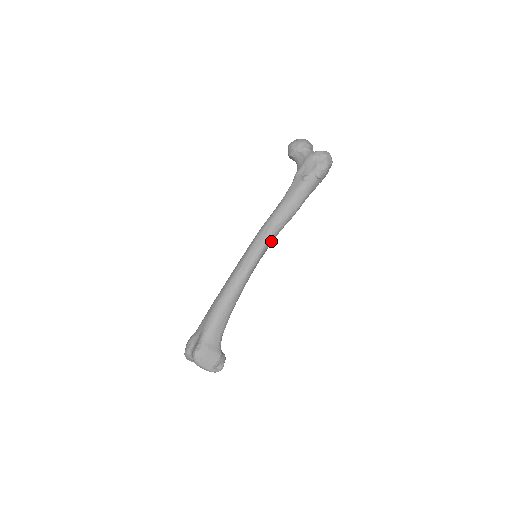
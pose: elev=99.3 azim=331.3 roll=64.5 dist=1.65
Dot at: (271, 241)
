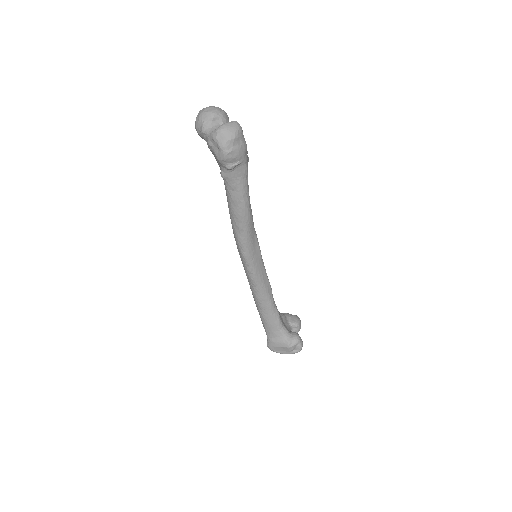
Dot at: (249, 247)
